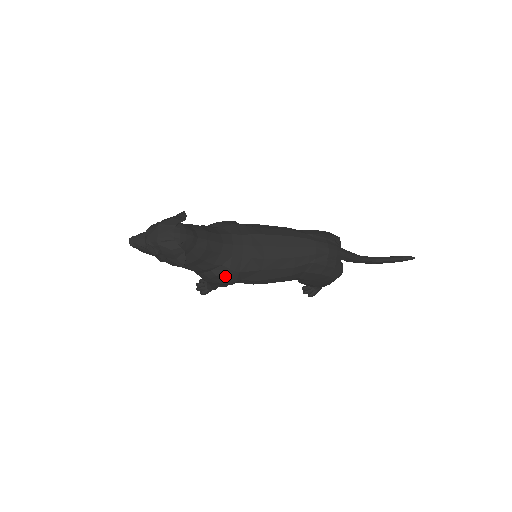
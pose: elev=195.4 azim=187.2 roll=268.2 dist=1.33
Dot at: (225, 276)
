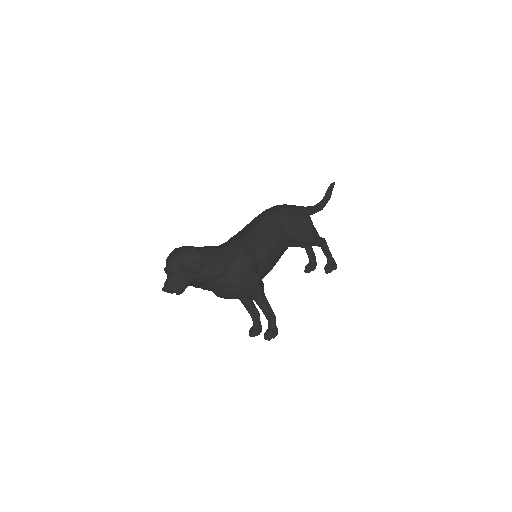
Dot at: (240, 256)
